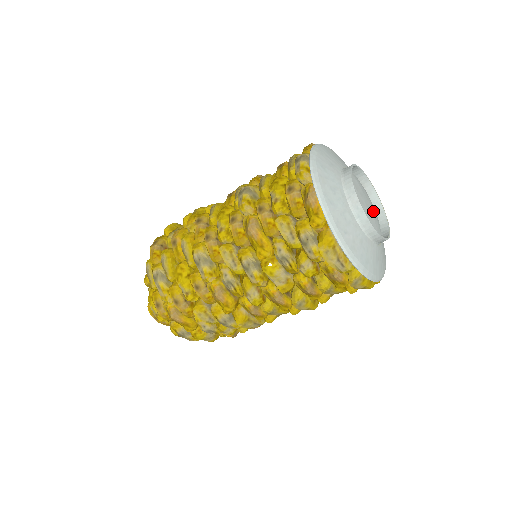
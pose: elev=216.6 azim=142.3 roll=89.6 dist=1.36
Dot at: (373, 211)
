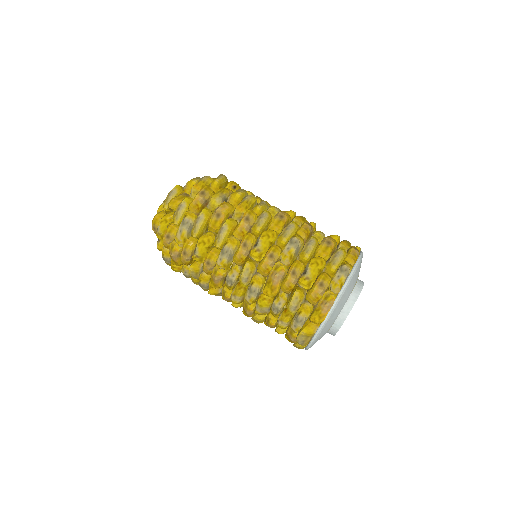
Dot at: occluded
